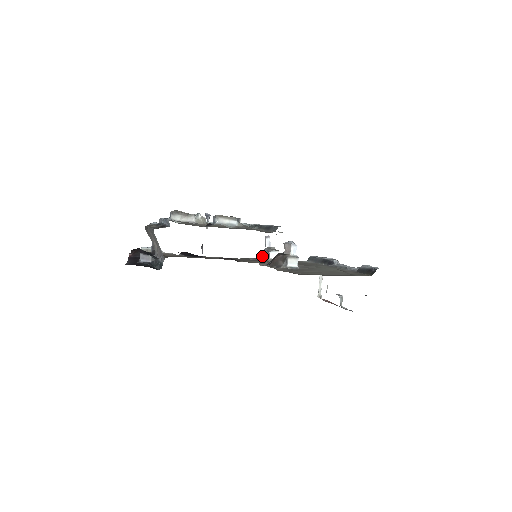
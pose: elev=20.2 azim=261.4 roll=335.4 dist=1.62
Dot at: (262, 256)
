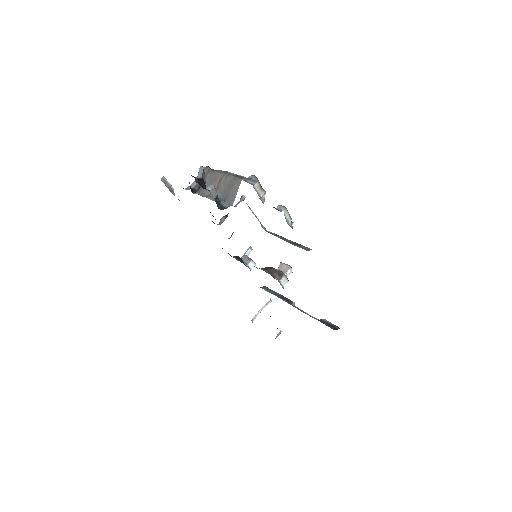
Dot at: occluded
